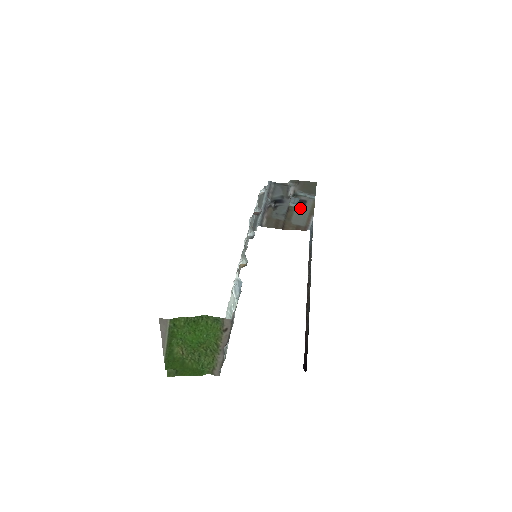
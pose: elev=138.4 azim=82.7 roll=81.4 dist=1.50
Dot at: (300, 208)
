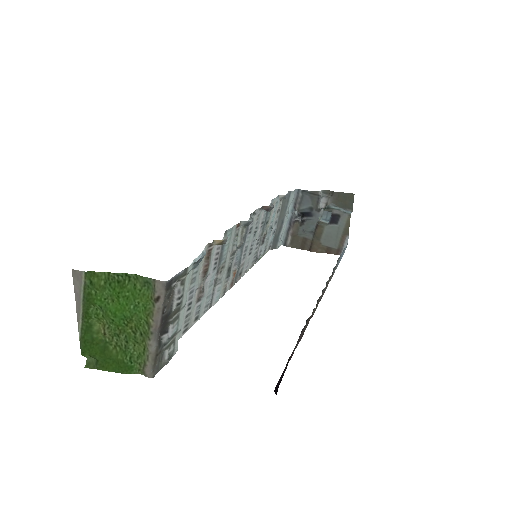
Dot at: (332, 224)
